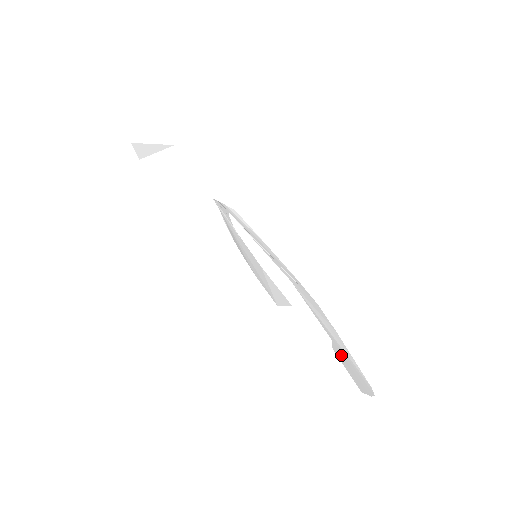
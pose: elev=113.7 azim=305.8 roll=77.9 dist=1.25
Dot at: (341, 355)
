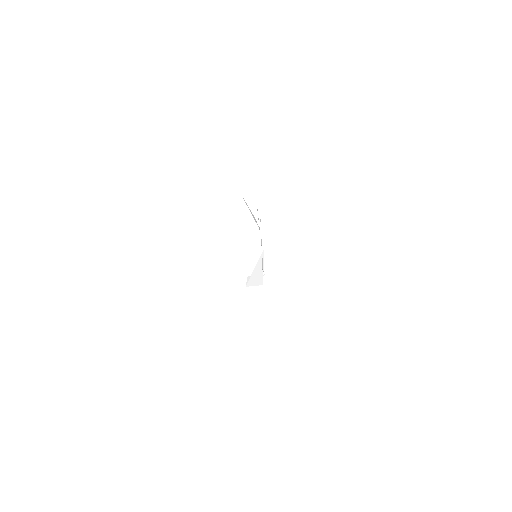
Dot at: occluded
